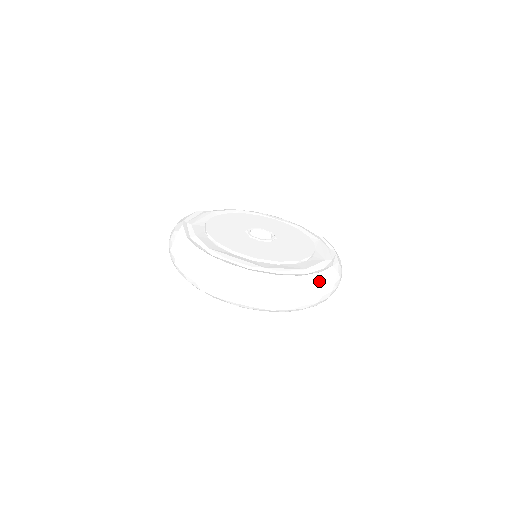
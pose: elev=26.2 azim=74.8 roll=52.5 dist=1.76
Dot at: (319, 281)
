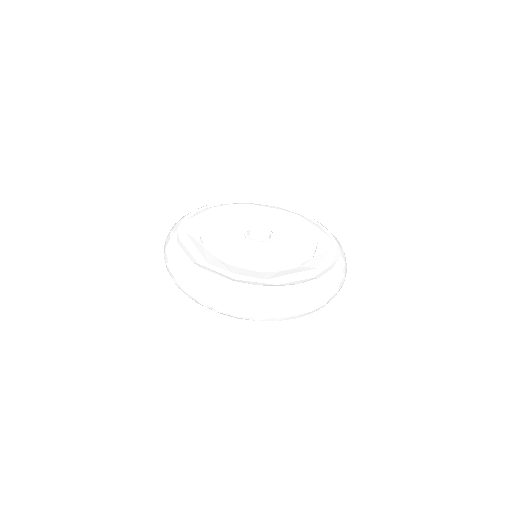
Dot at: (343, 252)
